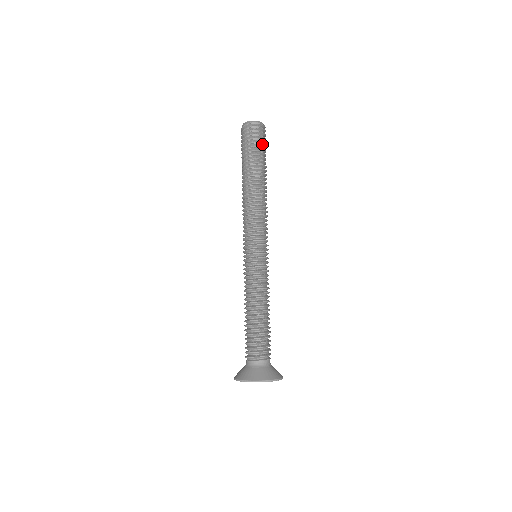
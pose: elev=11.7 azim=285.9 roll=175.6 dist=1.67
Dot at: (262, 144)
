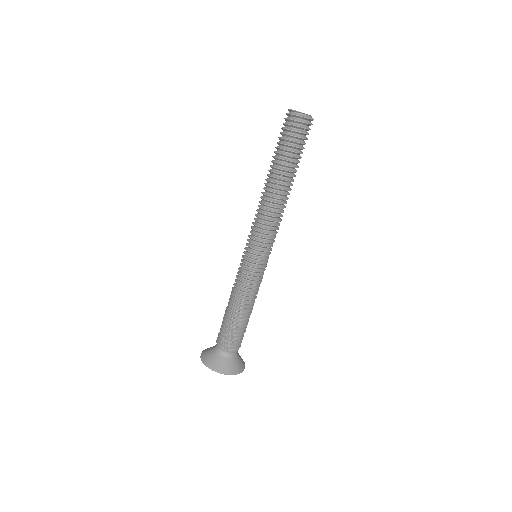
Dot at: (296, 141)
